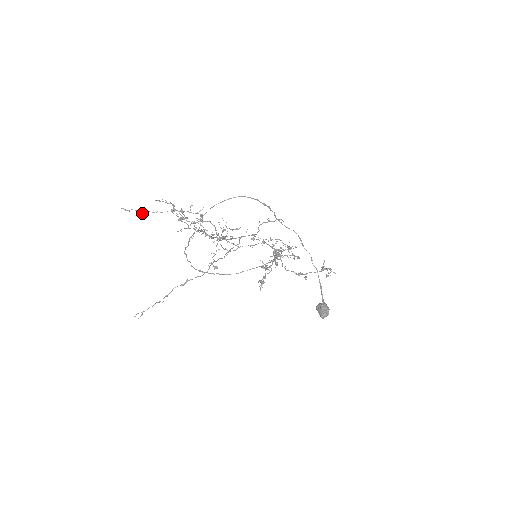
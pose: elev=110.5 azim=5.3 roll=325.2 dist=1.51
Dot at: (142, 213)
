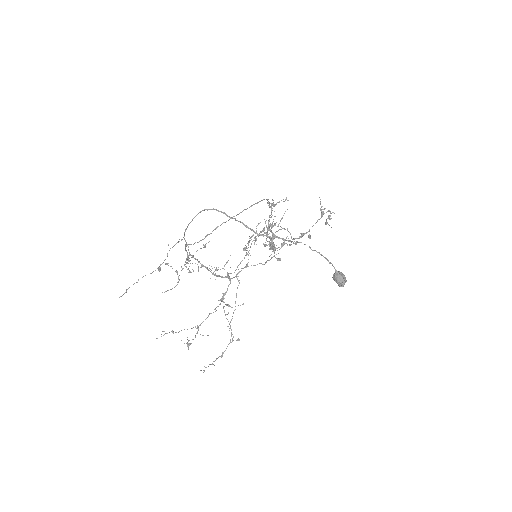
Dot at: (136, 282)
